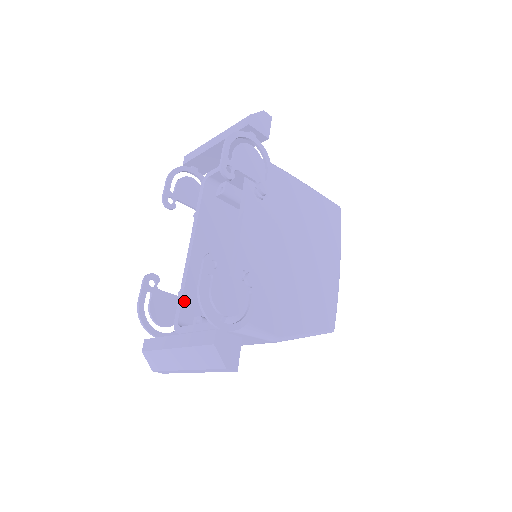
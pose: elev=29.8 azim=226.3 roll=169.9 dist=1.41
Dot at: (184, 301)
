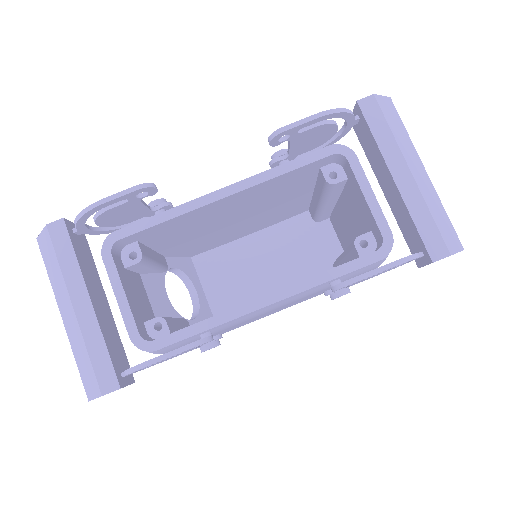
Dot at: (148, 230)
